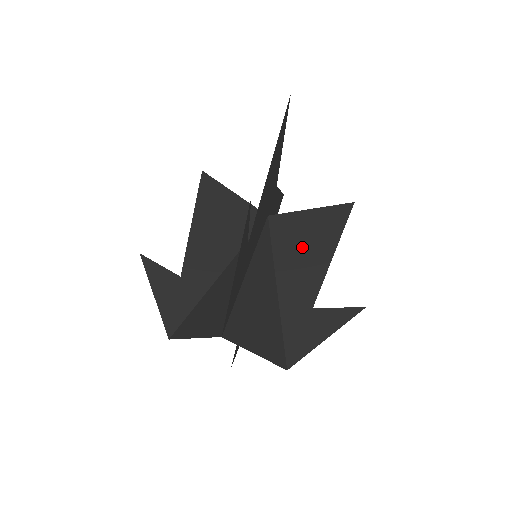
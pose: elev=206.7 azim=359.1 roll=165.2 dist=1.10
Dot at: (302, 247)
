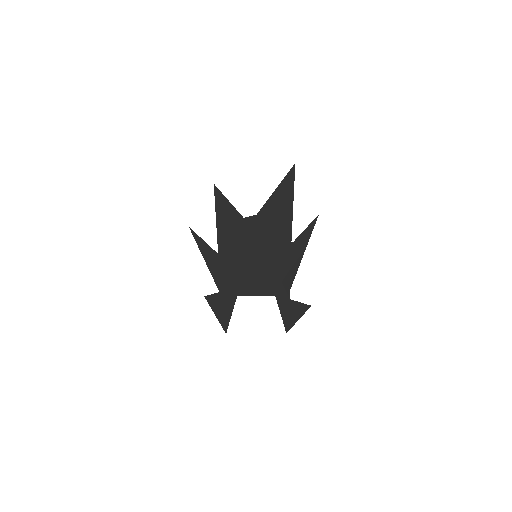
Dot at: occluded
